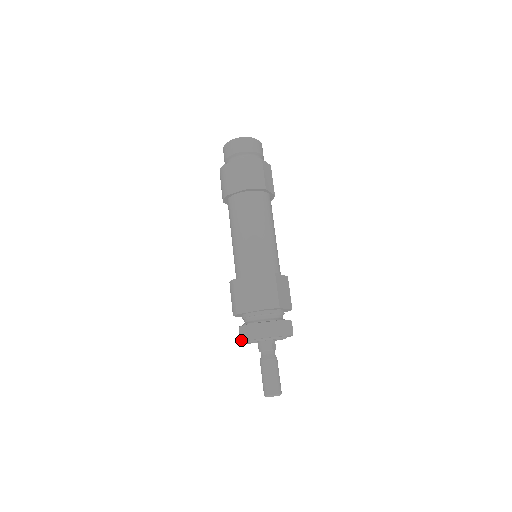
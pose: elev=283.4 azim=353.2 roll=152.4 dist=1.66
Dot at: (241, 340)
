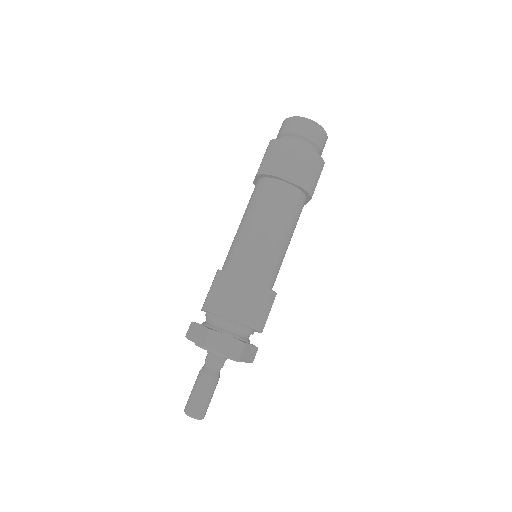
Dot at: (204, 345)
